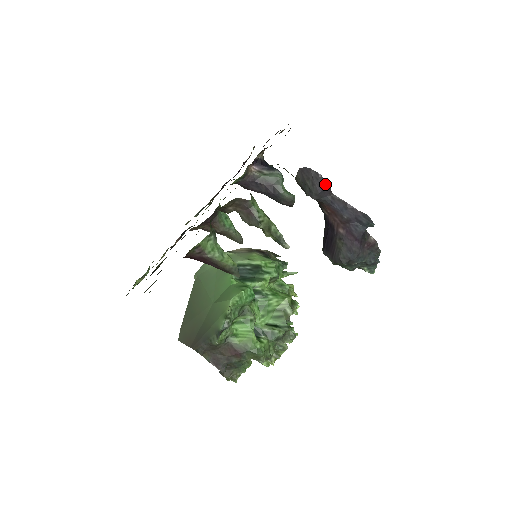
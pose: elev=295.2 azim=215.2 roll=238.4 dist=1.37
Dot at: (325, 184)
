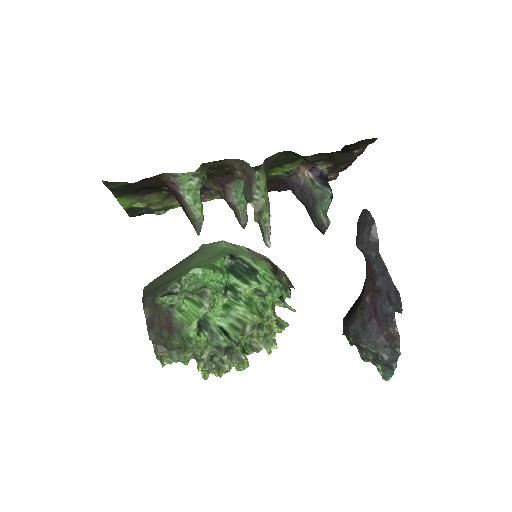
Dot at: (375, 235)
